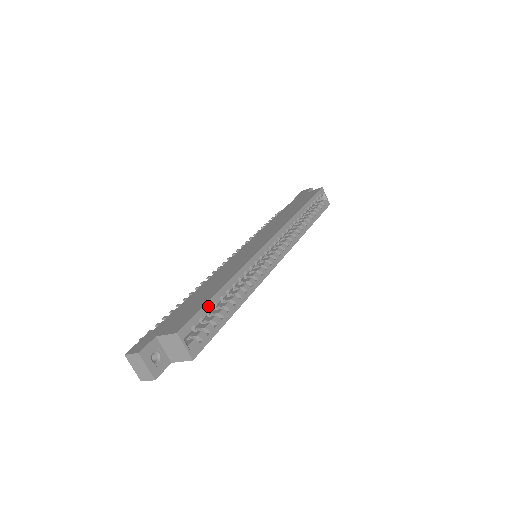
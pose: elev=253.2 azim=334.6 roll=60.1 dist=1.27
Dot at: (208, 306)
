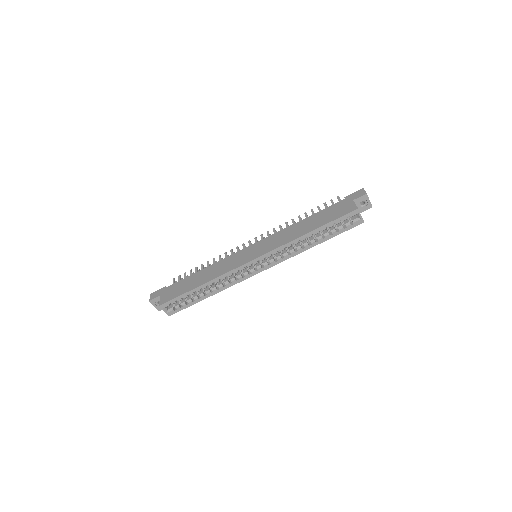
Dot at: (183, 296)
